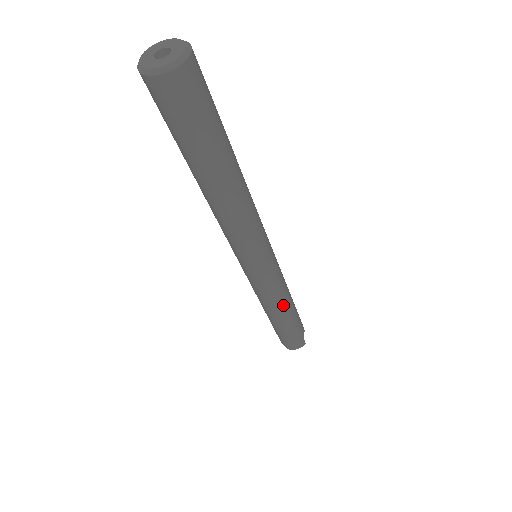
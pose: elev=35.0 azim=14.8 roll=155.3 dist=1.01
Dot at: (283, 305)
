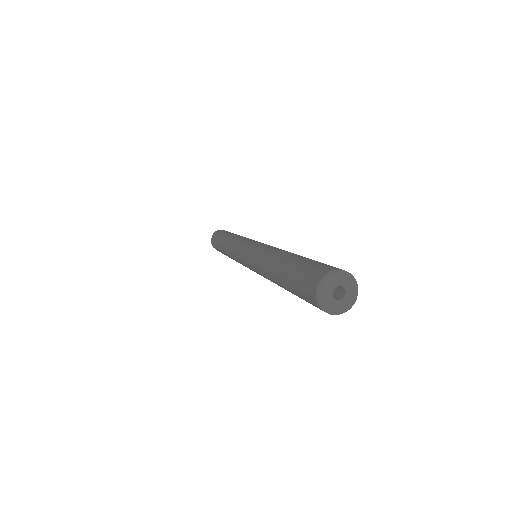
Dot at: occluded
